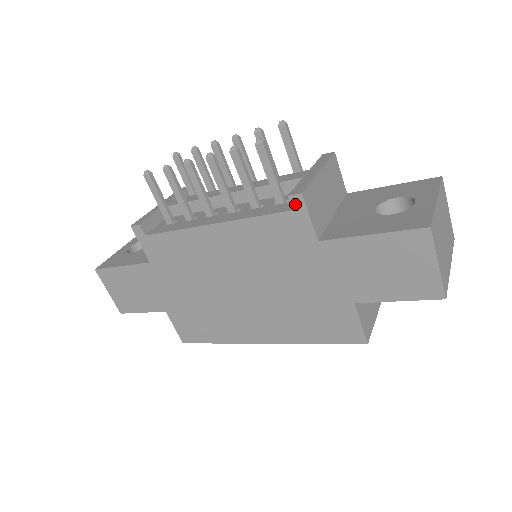
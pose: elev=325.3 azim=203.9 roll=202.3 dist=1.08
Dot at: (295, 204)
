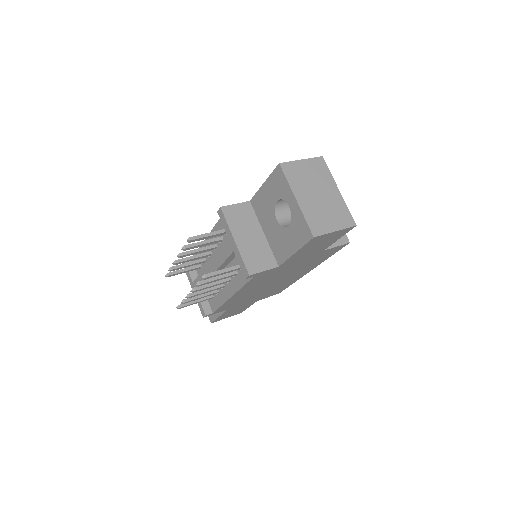
Dot at: (252, 276)
